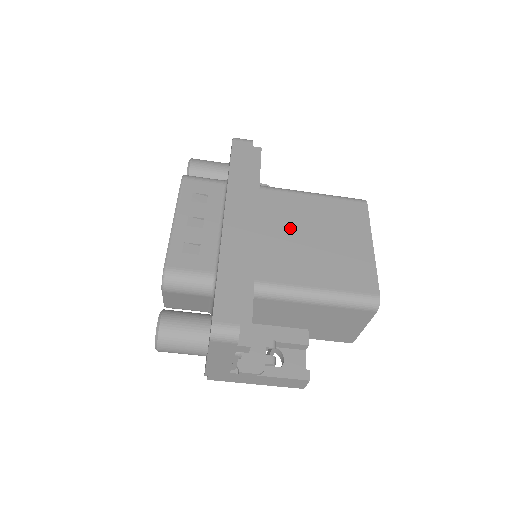
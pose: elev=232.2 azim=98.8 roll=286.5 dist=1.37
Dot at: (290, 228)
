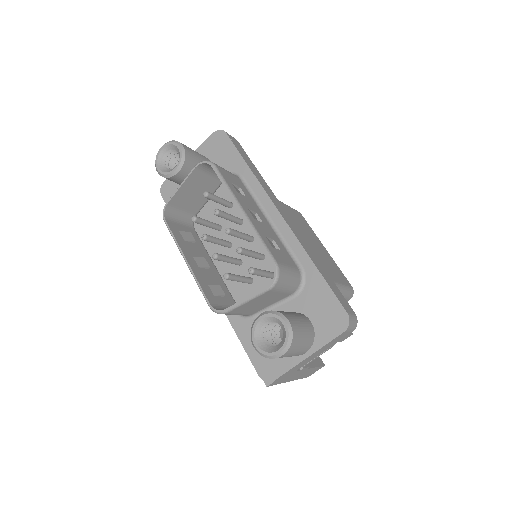
Dot at: occluded
